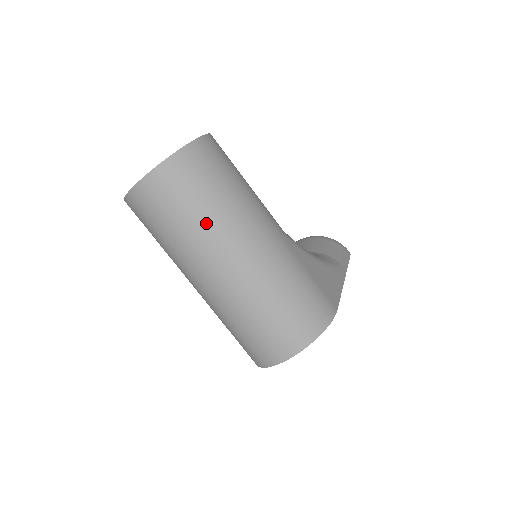
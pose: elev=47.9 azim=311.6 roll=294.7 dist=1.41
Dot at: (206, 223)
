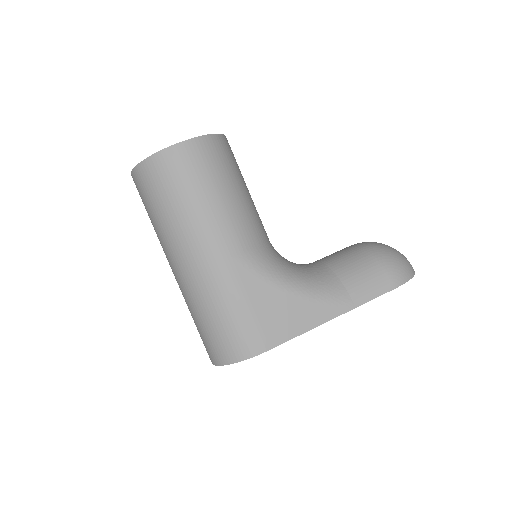
Dot at: (161, 228)
